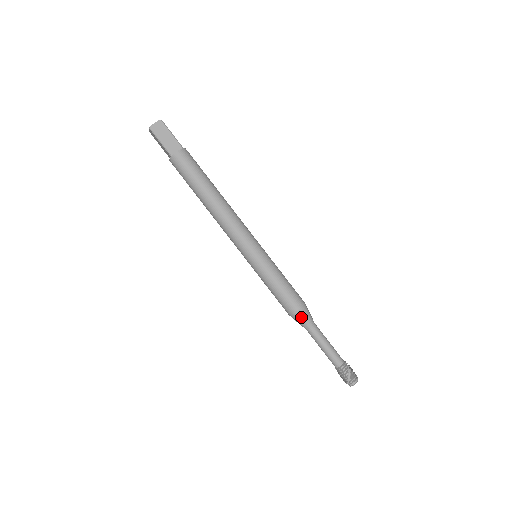
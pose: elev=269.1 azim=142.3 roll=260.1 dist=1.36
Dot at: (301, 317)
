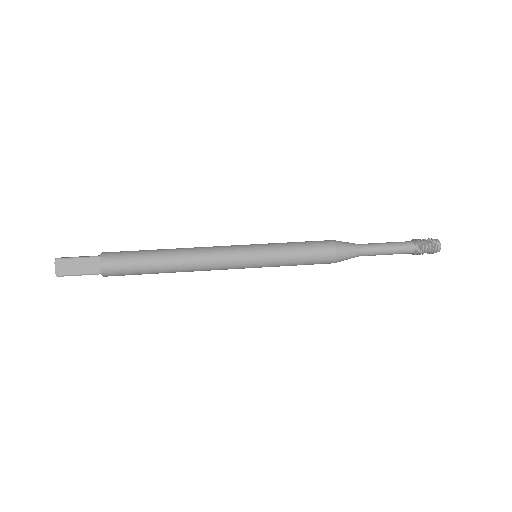
Dot at: (342, 242)
